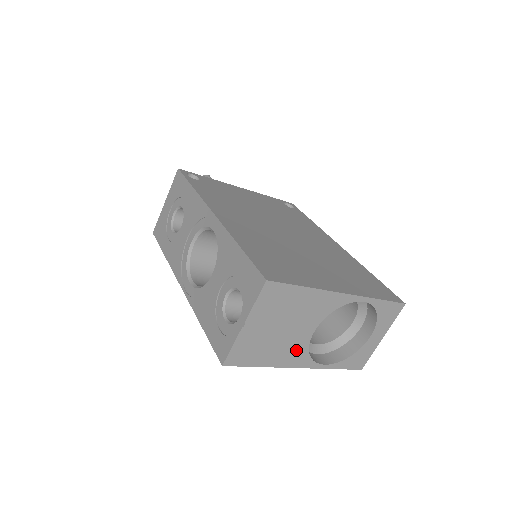
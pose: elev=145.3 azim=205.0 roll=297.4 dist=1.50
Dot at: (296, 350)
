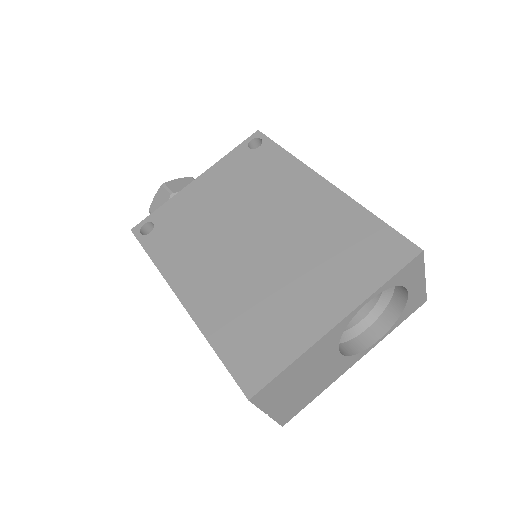
Dot at: (337, 367)
